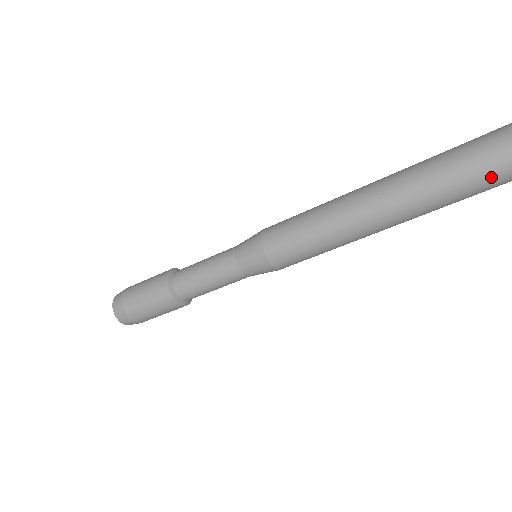
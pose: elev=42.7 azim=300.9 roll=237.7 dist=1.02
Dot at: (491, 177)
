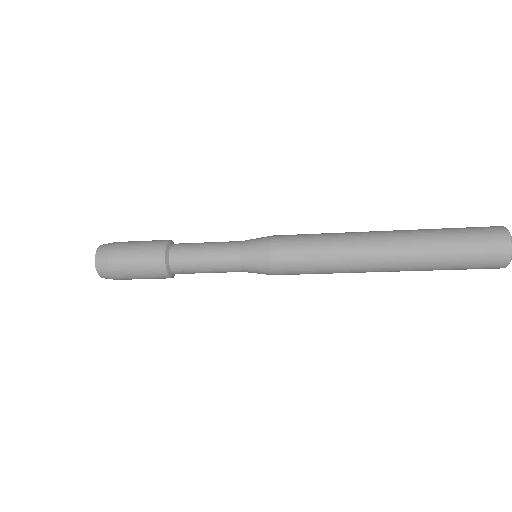
Dot at: (465, 269)
